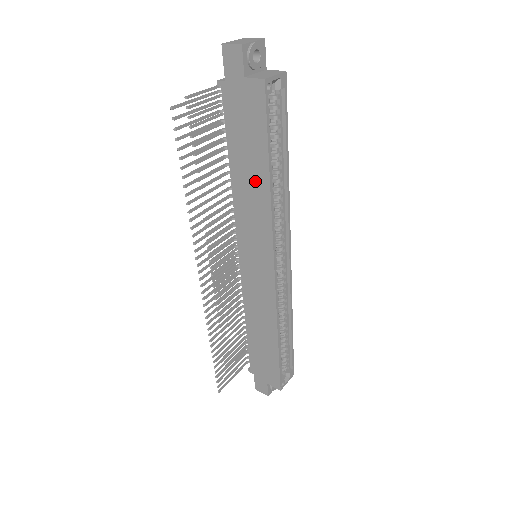
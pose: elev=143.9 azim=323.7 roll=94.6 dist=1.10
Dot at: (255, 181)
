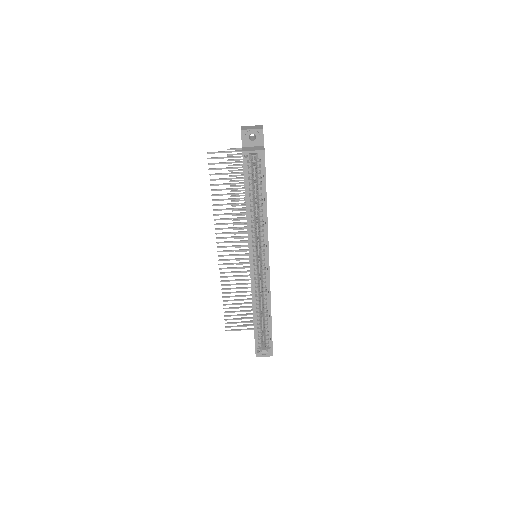
Dot at: occluded
